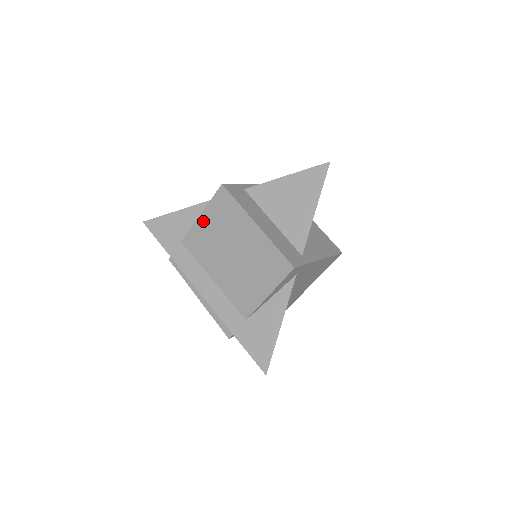
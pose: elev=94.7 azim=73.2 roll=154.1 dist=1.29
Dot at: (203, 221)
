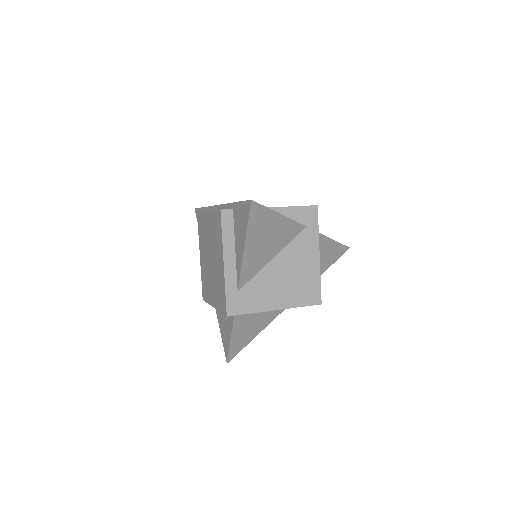
Dot at: occluded
